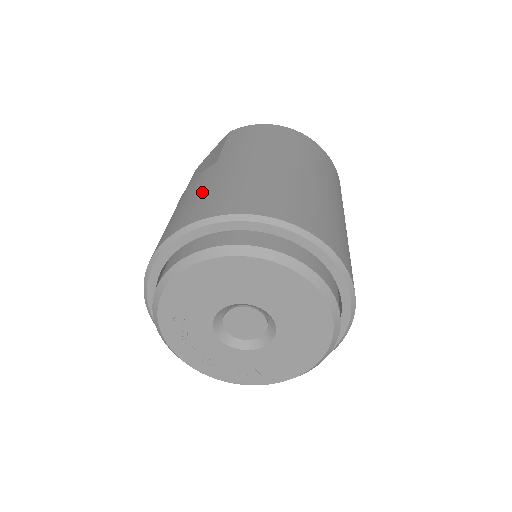
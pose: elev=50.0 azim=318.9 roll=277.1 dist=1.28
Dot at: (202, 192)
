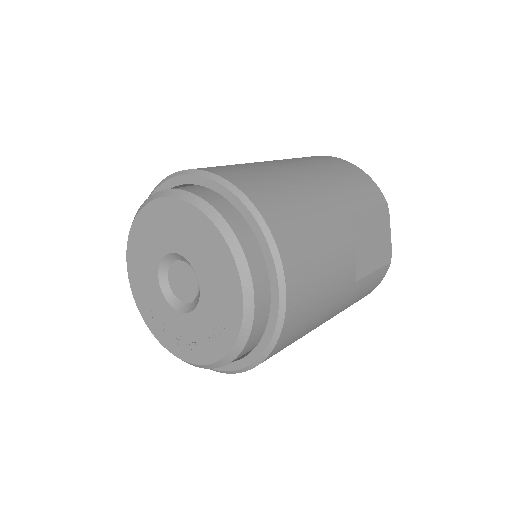
Dot at: occluded
